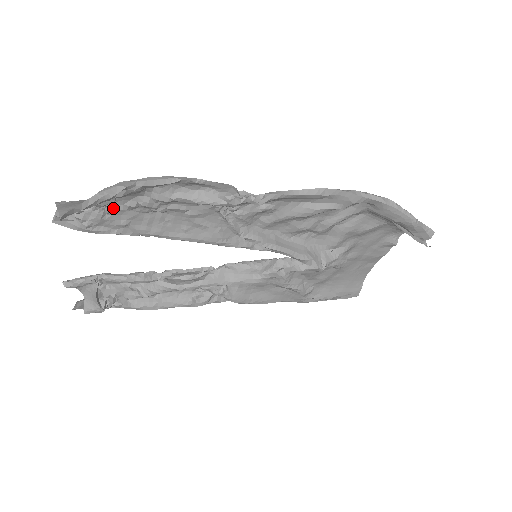
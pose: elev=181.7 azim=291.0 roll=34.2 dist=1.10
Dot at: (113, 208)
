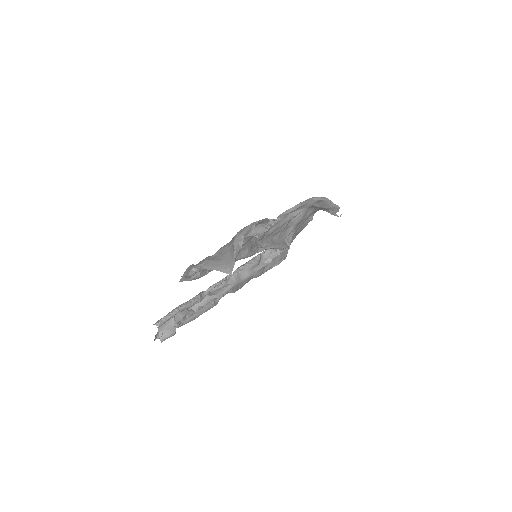
Dot at: occluded
